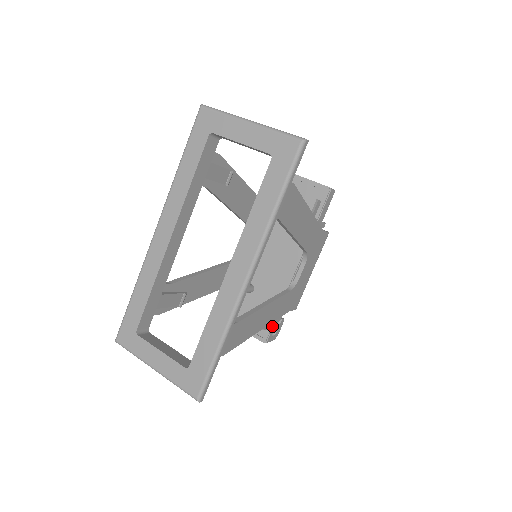
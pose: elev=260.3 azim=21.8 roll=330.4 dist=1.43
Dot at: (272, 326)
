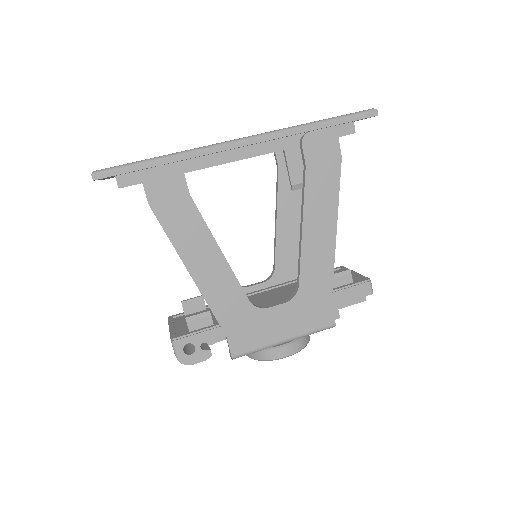
Dot at: (197, 333)
